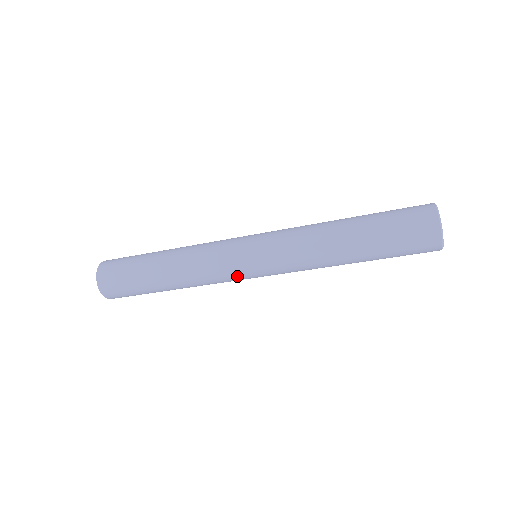
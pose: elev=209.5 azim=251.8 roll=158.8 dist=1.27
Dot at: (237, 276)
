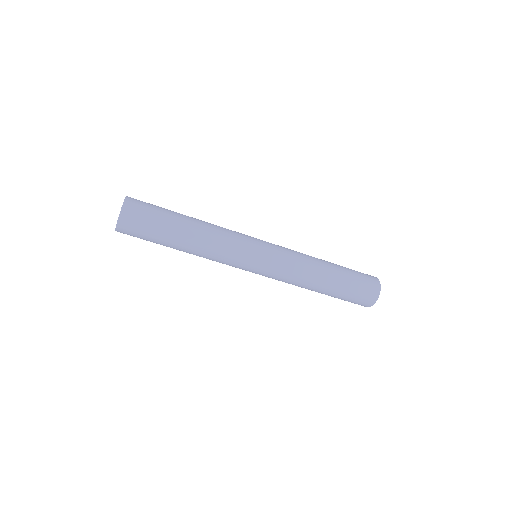
Dot at: (248, 245)
